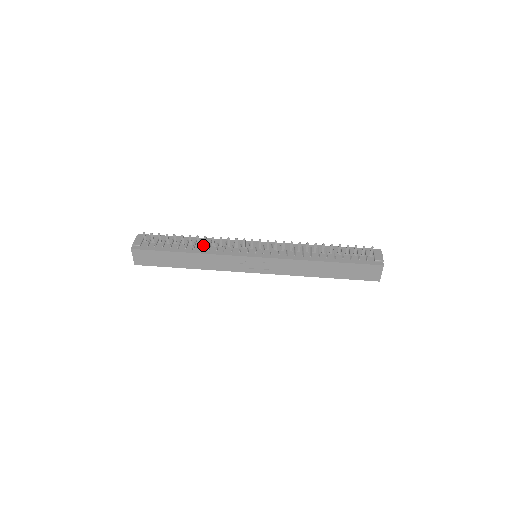
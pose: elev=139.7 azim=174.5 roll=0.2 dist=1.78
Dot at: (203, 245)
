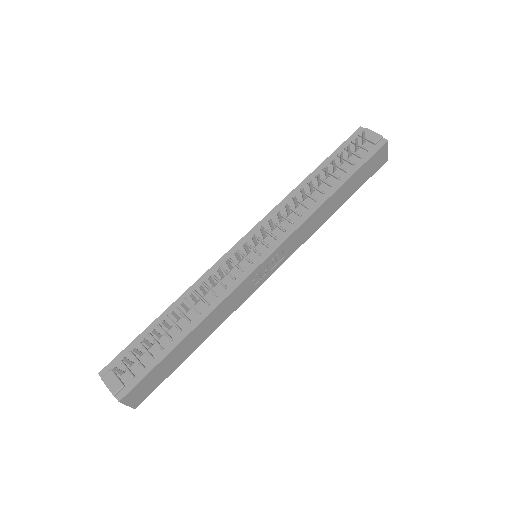
Dot at: (193, 305)
